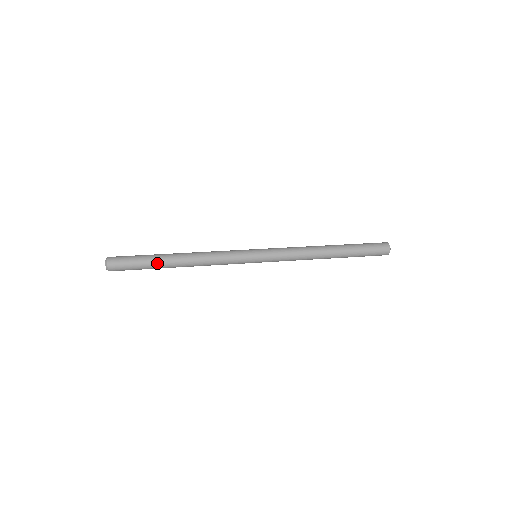
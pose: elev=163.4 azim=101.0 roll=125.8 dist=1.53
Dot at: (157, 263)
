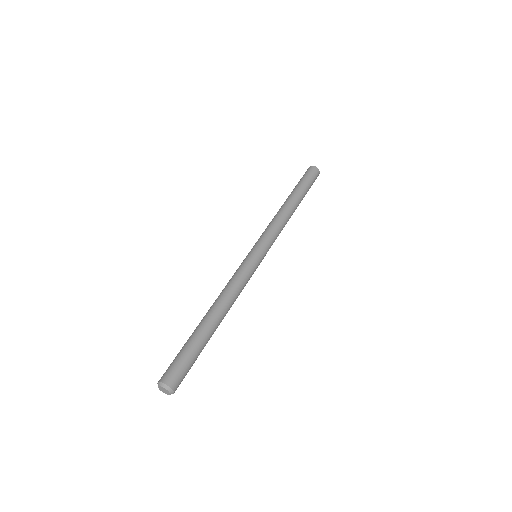
Dot at: occluded
